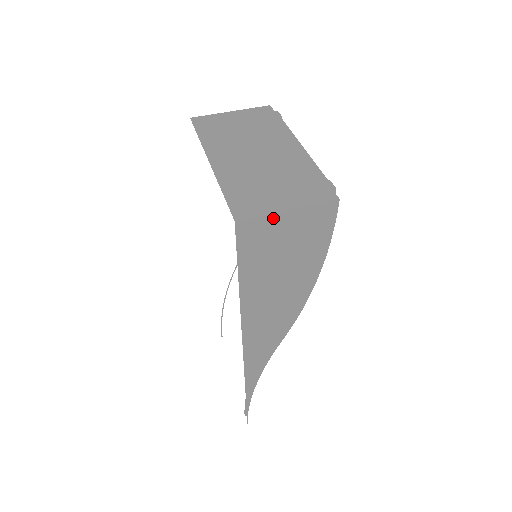
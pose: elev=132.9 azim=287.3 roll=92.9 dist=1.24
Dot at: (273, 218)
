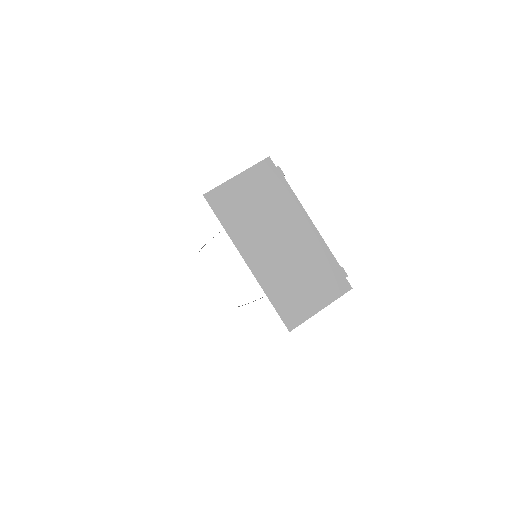
Dot at: (311, 316)
